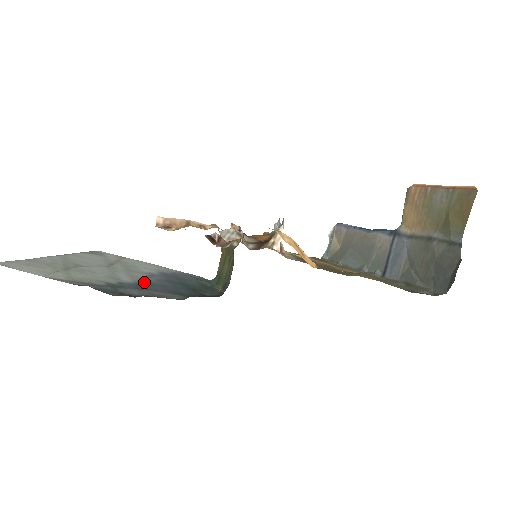
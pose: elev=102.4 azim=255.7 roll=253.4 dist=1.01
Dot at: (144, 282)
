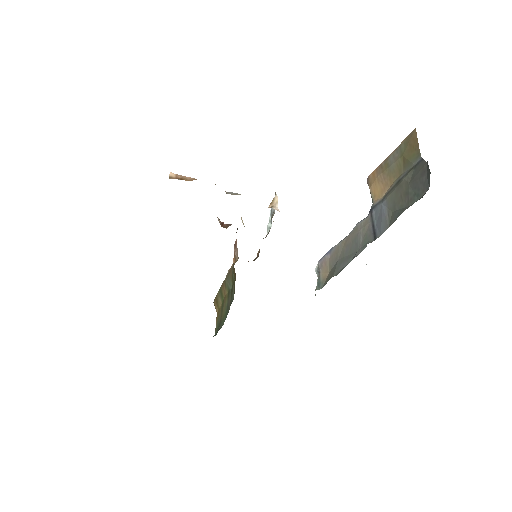
Dot at: occluded
